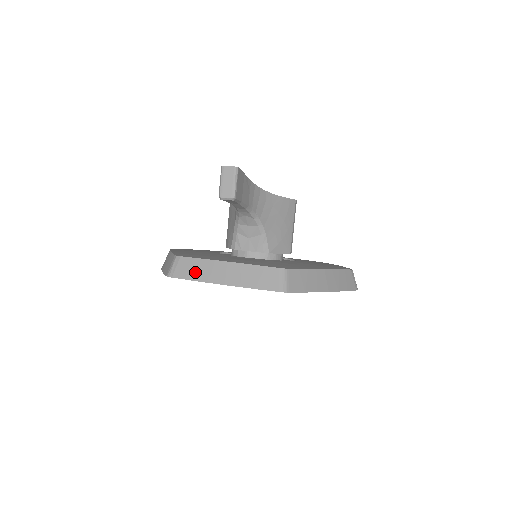
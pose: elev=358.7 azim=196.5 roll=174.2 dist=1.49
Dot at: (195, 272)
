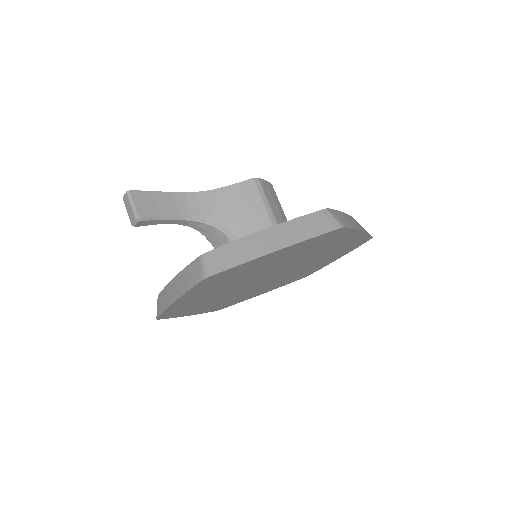
Dot at: (163, 303)
